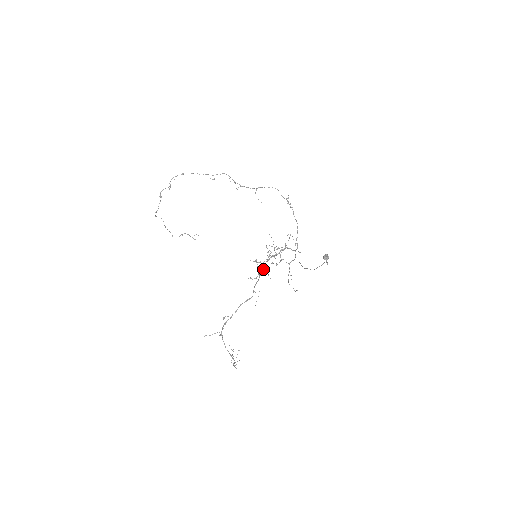
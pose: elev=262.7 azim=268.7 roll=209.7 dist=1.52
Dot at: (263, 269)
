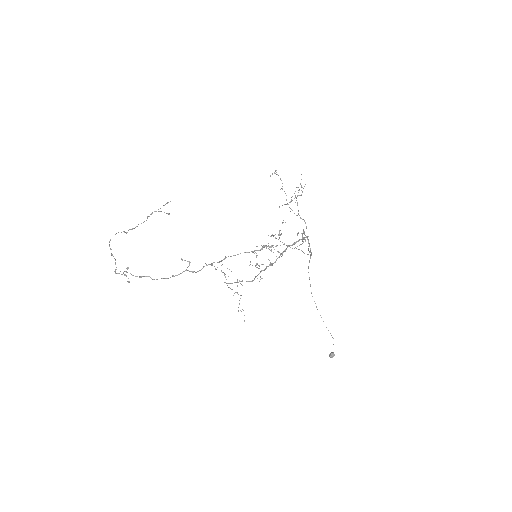
Dot at: occluded
